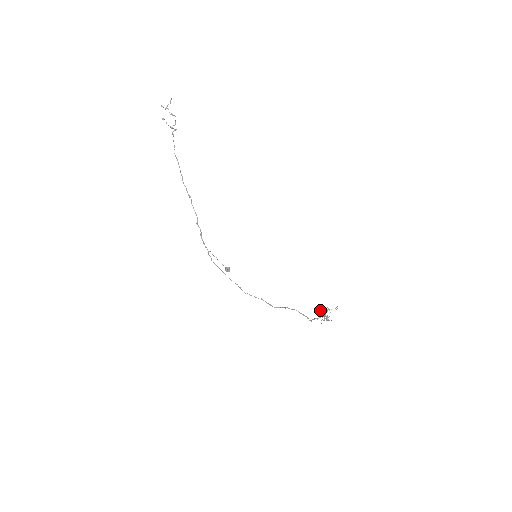
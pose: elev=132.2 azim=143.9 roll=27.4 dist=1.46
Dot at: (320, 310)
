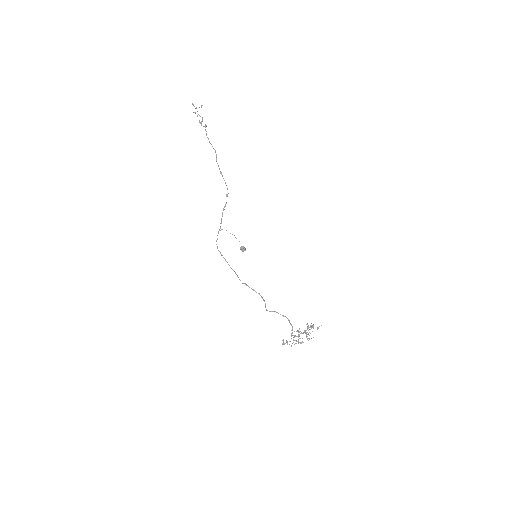
Dot at: (297, 330)
